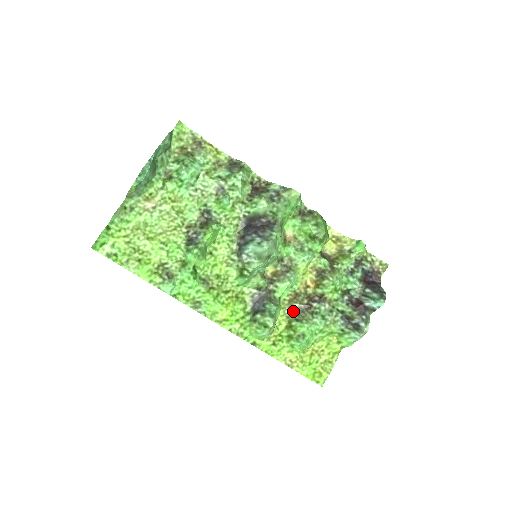
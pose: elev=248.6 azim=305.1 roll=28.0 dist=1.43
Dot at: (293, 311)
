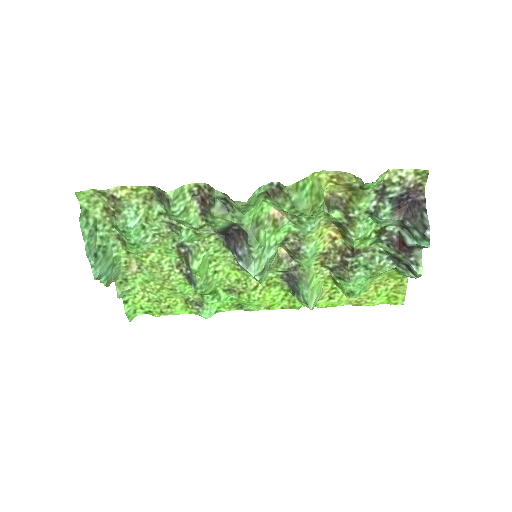
Dot at: (331, 269)
